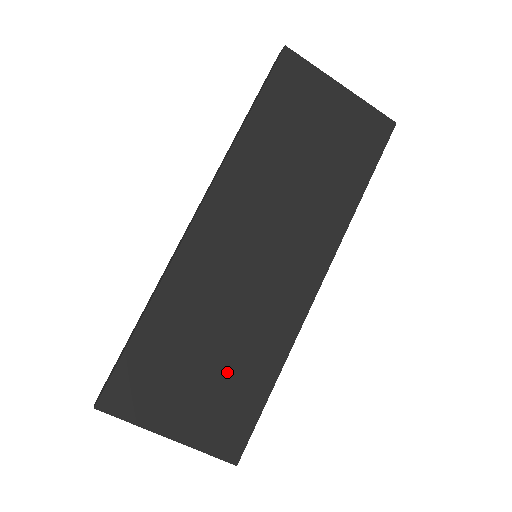
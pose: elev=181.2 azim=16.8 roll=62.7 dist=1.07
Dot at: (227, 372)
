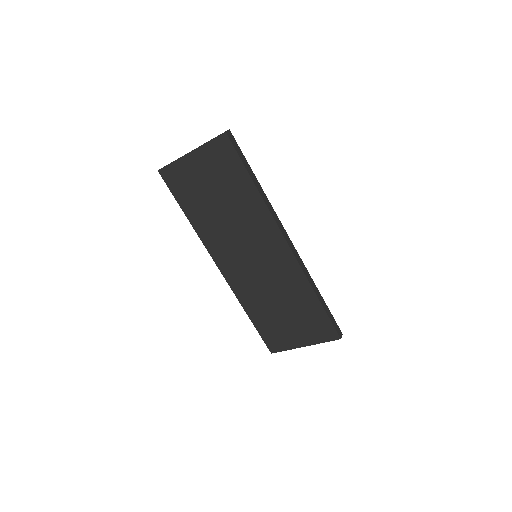
Dot at: (296, 311)
